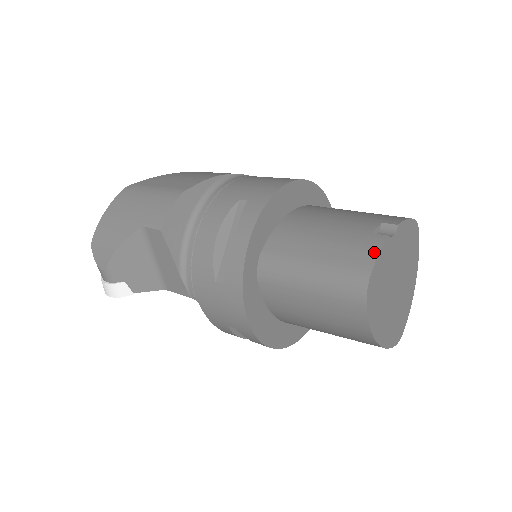
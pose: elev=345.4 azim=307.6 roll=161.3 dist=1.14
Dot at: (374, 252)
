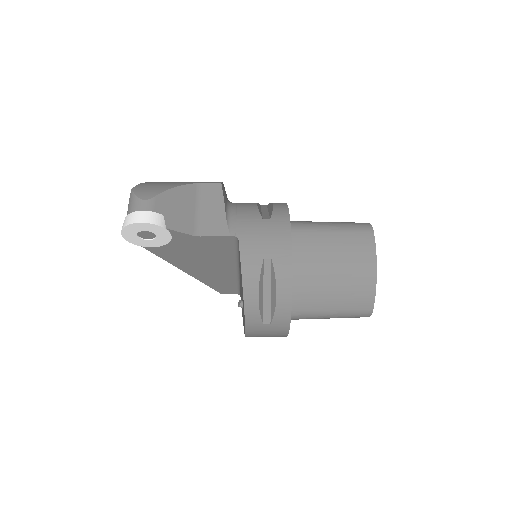
Dot at: occluded
